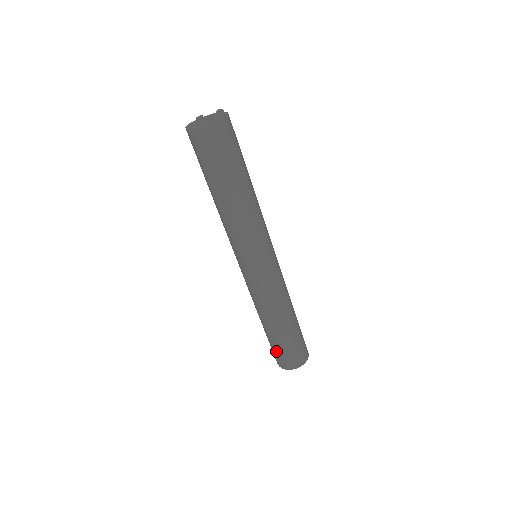
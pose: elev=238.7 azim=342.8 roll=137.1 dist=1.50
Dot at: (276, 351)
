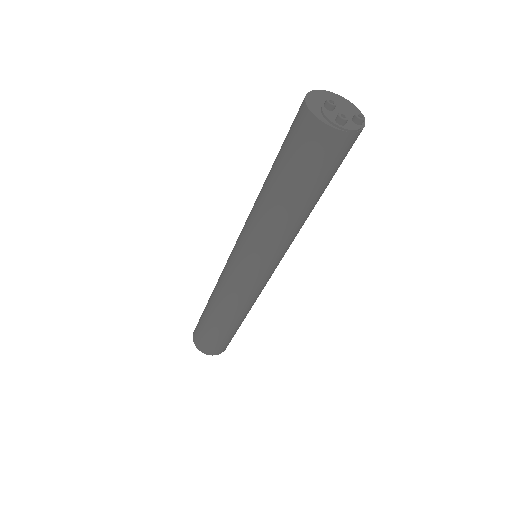
Dot at: (201, 331)
